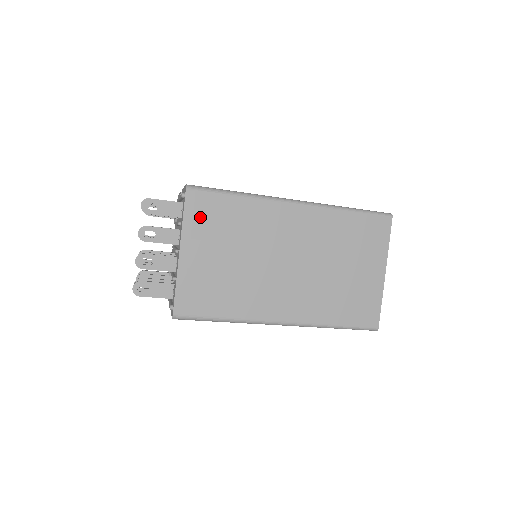
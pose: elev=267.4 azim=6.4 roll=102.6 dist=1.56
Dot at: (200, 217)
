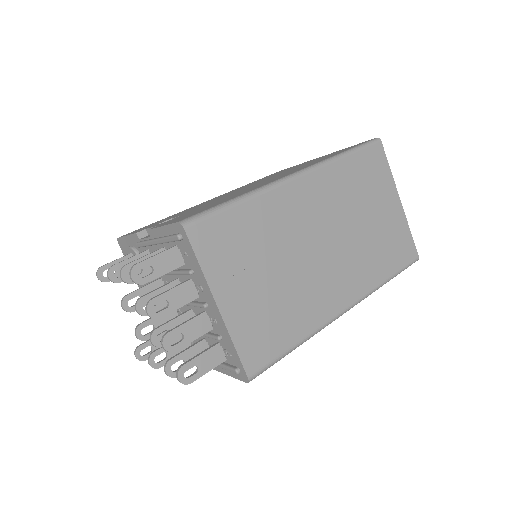
Dot at: (216, 251)
